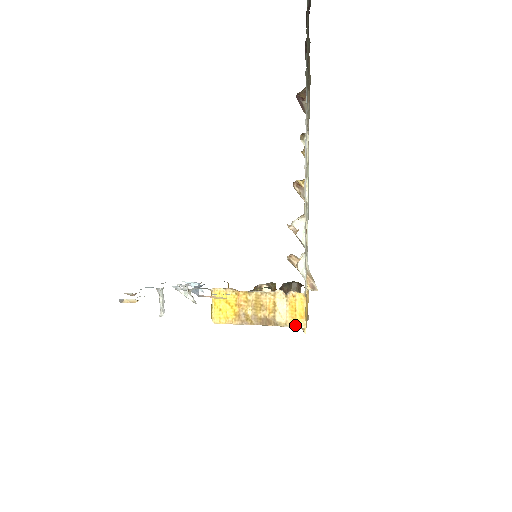
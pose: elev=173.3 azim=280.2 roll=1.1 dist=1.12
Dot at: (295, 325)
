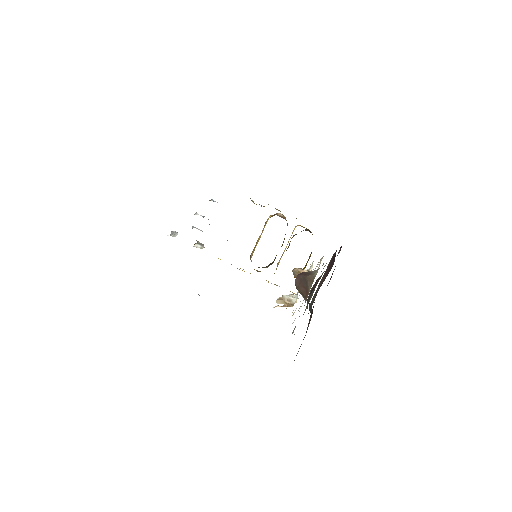
Dot at: occluded
